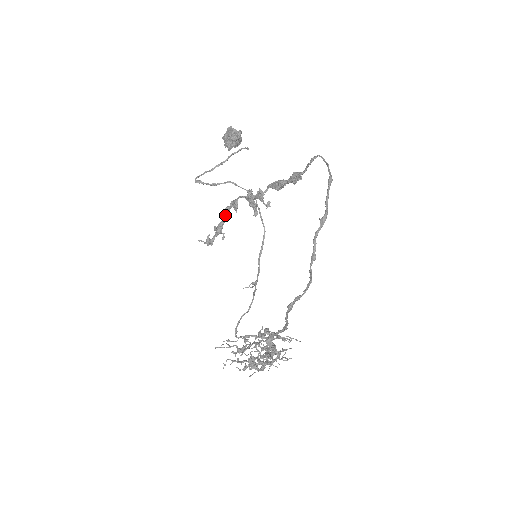
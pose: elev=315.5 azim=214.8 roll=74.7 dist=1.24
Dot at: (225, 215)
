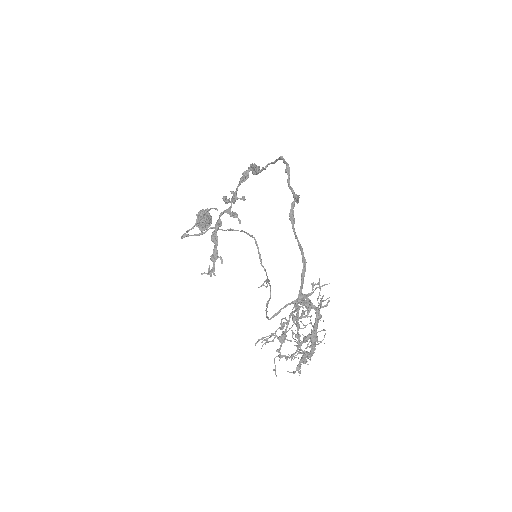
Dot at: (215, 238)
